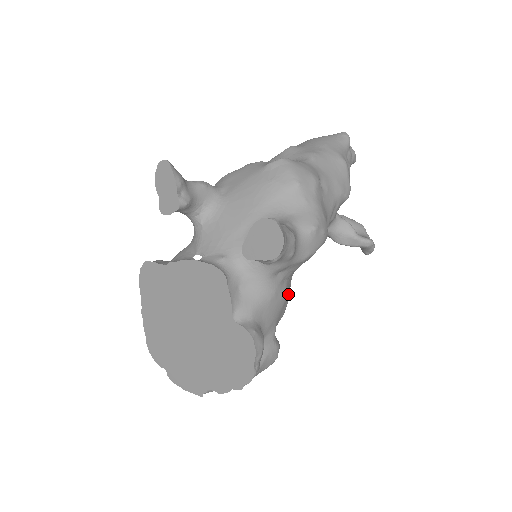
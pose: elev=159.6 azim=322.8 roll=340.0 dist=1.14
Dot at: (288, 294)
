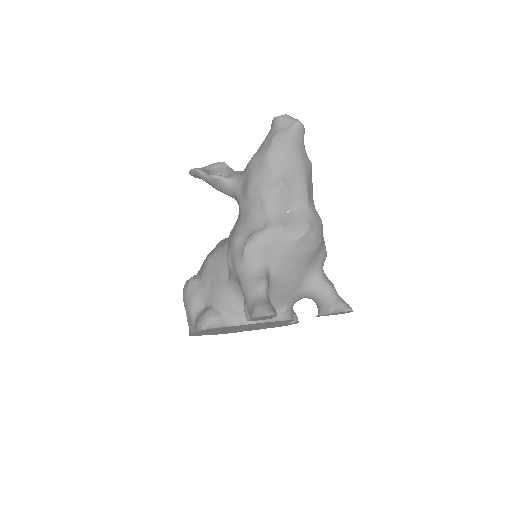
Dot at: occluded
